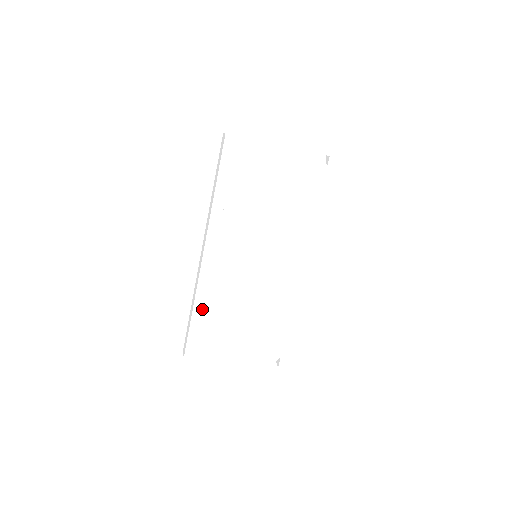
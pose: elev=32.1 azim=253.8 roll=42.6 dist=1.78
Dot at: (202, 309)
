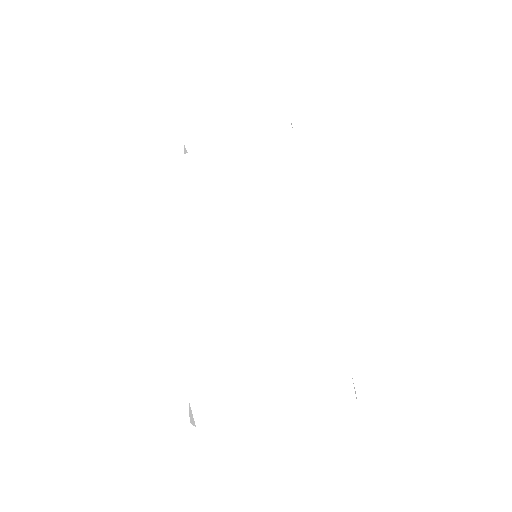
Dot at: (184, 331)
